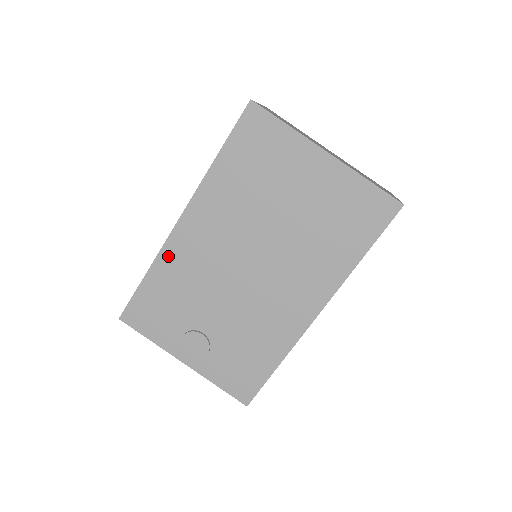
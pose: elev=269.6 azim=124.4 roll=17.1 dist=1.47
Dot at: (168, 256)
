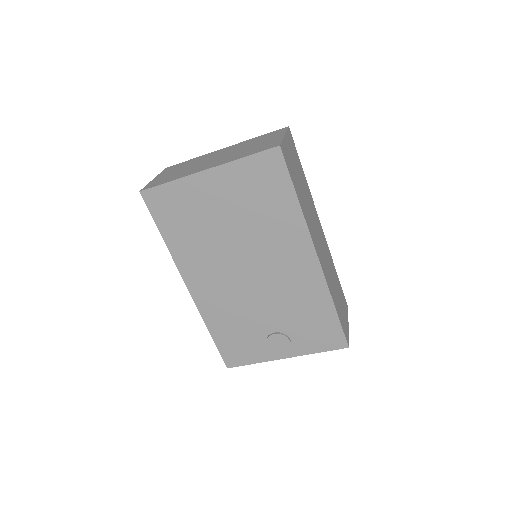
Dot at: (207, 312)
